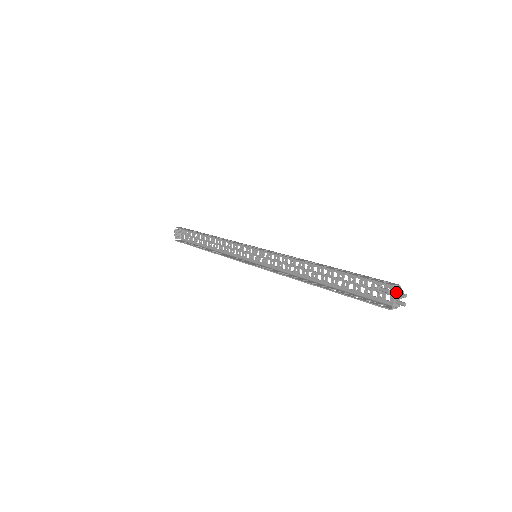
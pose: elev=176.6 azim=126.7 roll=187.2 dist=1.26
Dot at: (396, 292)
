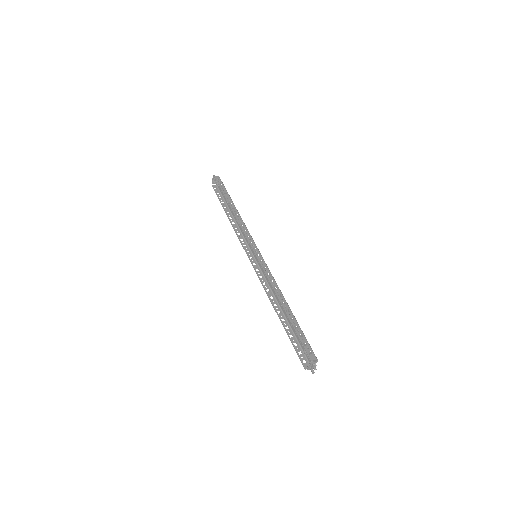
Dot at: (312, 364)
